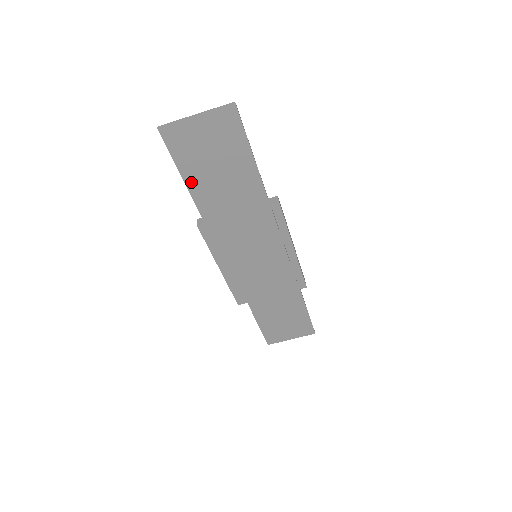
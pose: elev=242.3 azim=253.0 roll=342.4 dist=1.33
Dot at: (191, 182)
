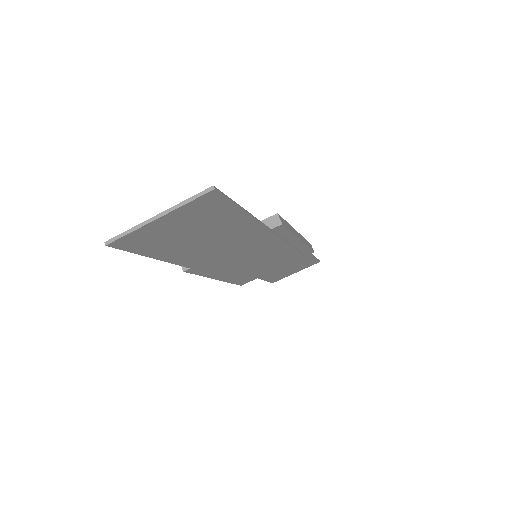
Dot at: (168, 256)
